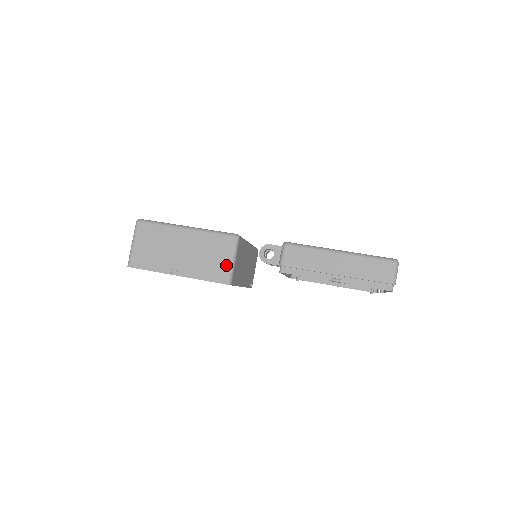
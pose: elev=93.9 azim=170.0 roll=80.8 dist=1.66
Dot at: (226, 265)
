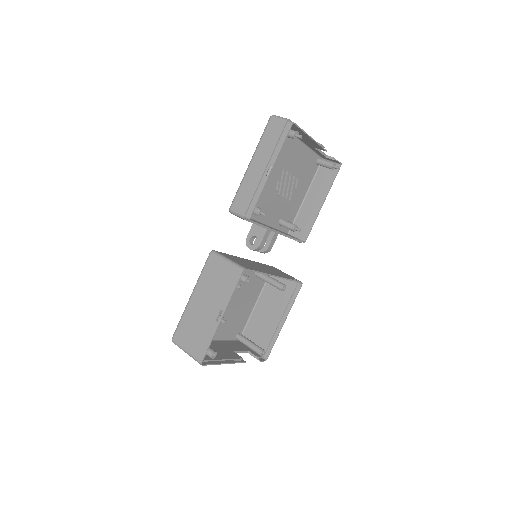
Dot at: (228, 268)
